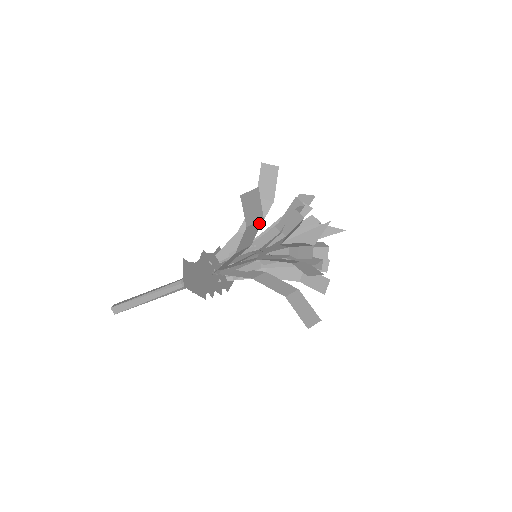
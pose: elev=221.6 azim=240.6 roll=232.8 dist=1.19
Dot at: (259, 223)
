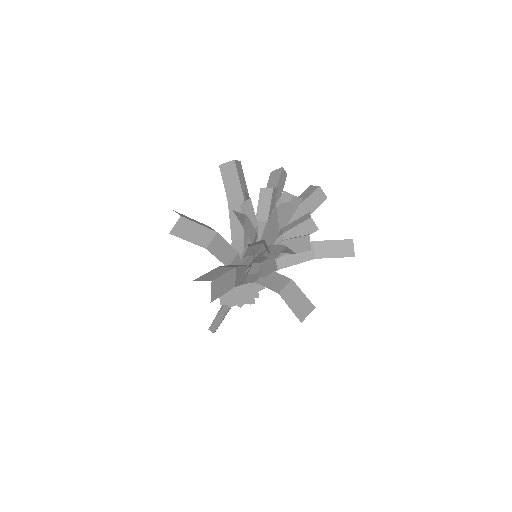
Dot at: (219, 237)
